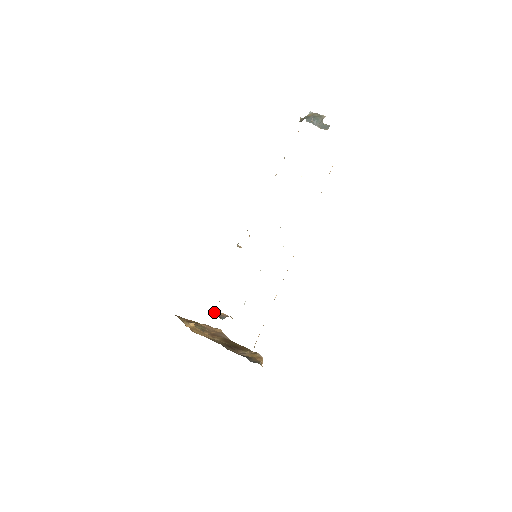
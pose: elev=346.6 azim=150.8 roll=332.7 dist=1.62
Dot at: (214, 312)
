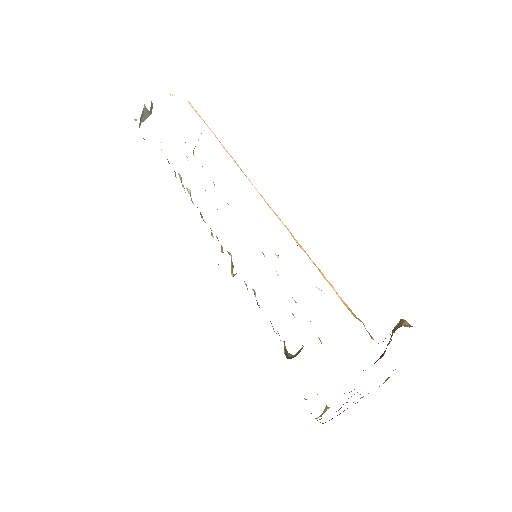
Dot at: (288, 357)
